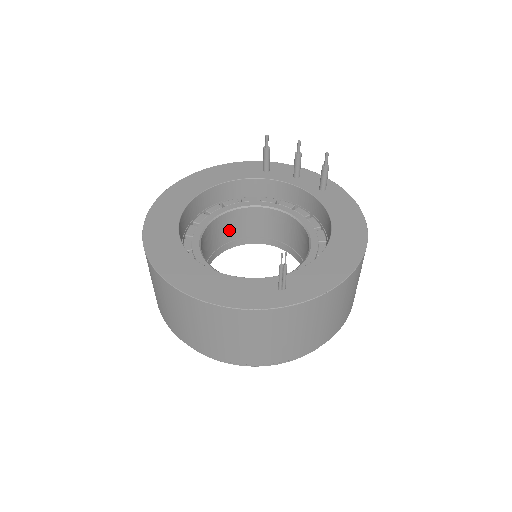
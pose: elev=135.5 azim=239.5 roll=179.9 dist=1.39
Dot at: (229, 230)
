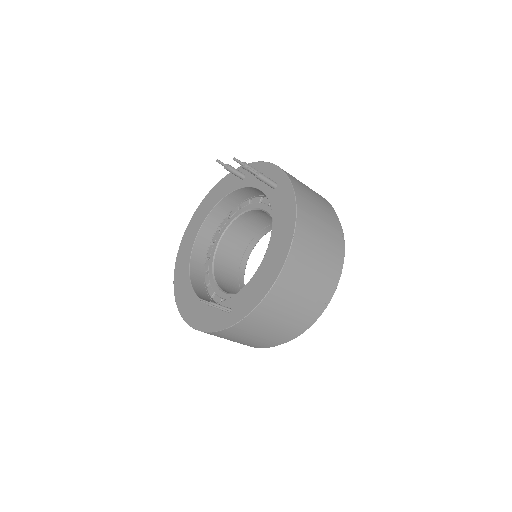
Dot at: (247, 230)
